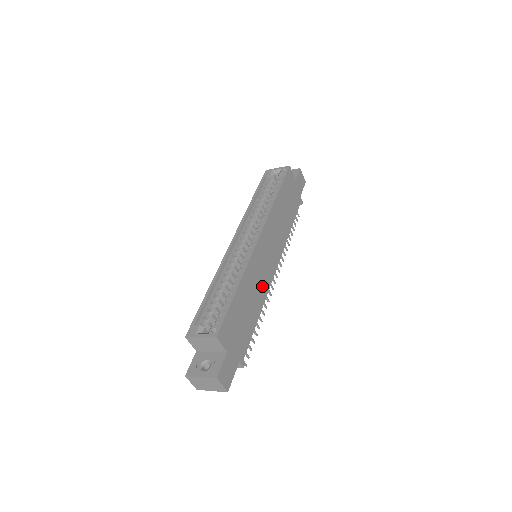
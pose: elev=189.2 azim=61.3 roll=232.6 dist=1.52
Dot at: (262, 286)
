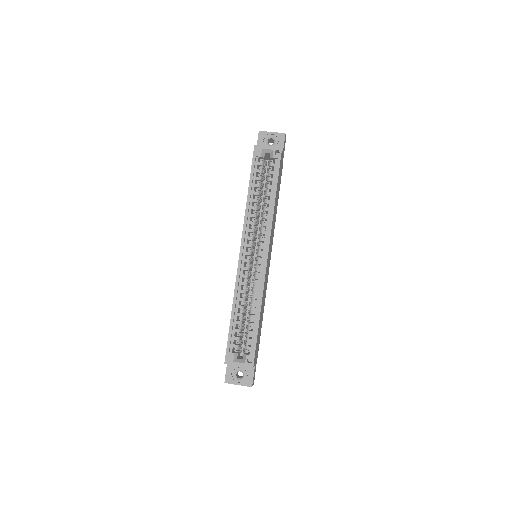
Dot at: occluded
